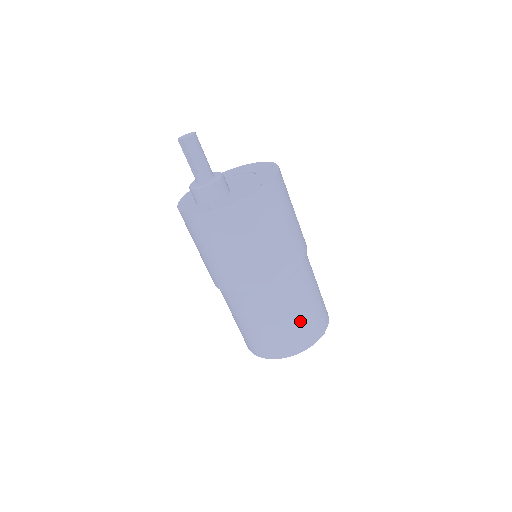
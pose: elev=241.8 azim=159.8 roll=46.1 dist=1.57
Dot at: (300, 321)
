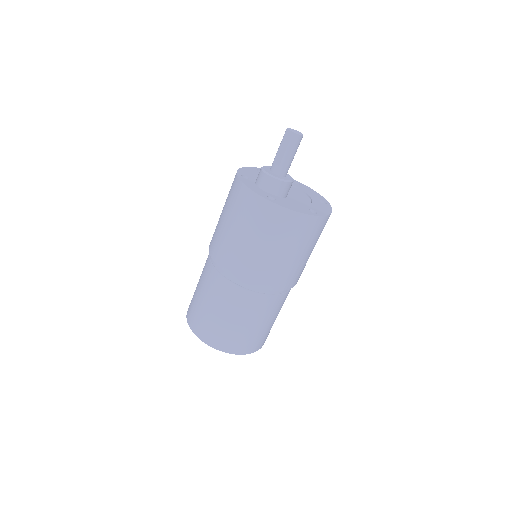
Dot at: (252, 330)
